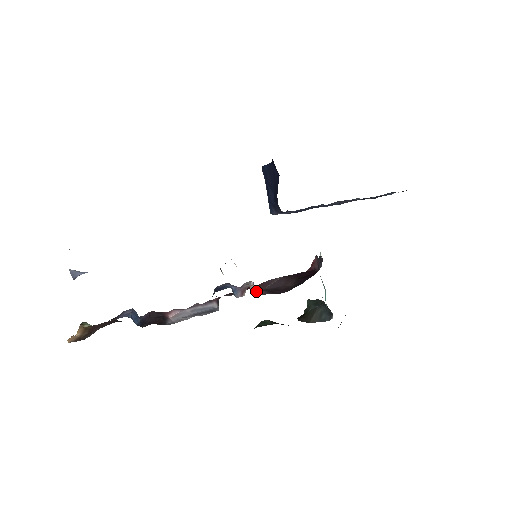
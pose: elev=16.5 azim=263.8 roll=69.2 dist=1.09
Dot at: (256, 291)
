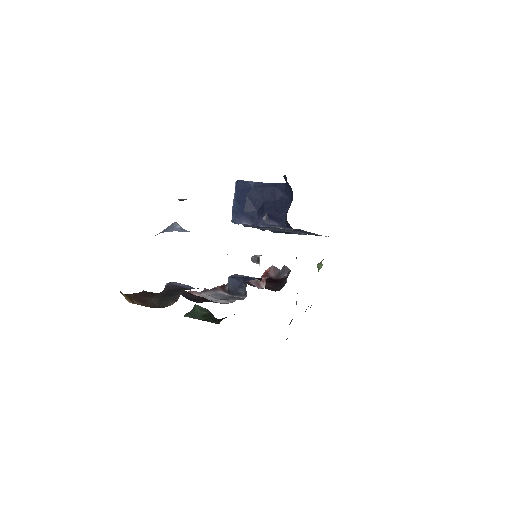
Dot at: occluded
